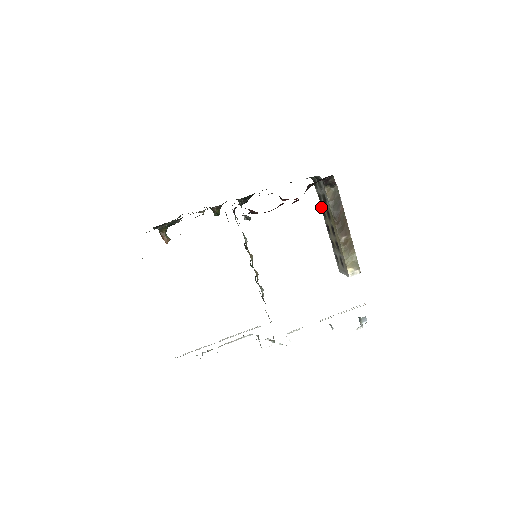
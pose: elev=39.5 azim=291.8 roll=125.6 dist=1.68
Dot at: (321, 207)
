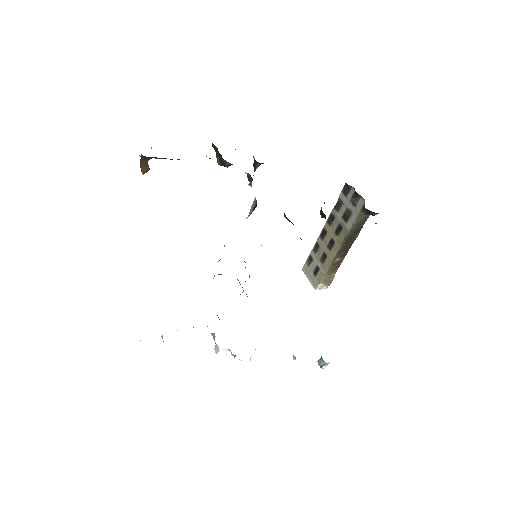
Dot at: (333, 212)
